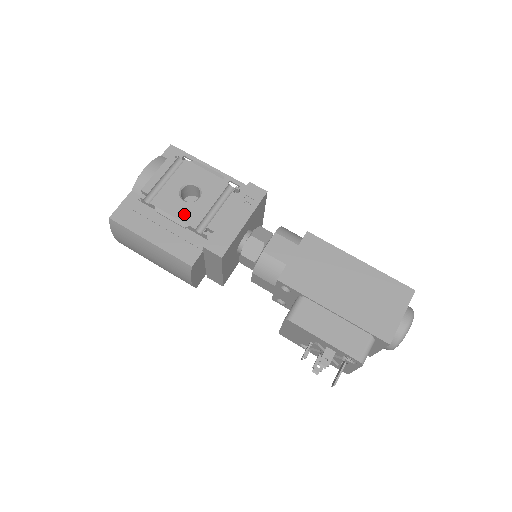
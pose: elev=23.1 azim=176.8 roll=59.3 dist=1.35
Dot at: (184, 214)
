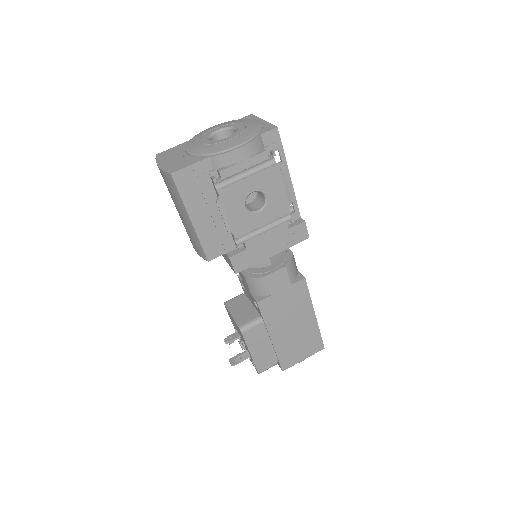
Dot at: (237, 220)
